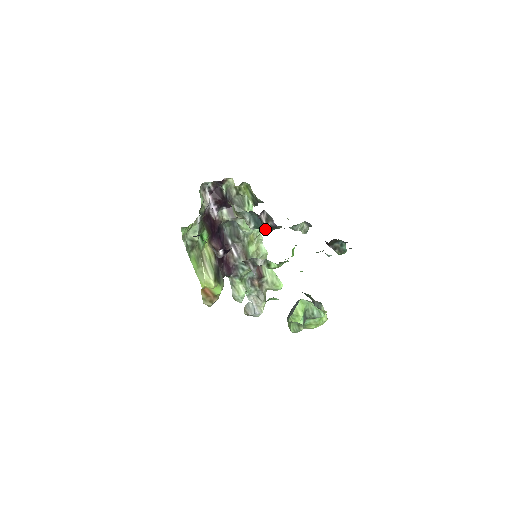
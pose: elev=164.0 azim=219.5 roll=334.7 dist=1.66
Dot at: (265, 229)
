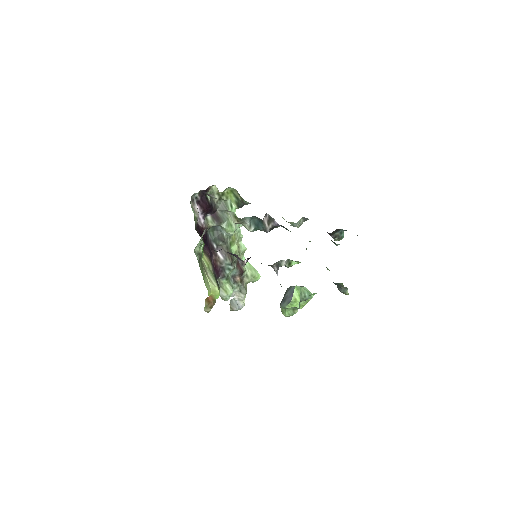
Dot at: (265, 230)
